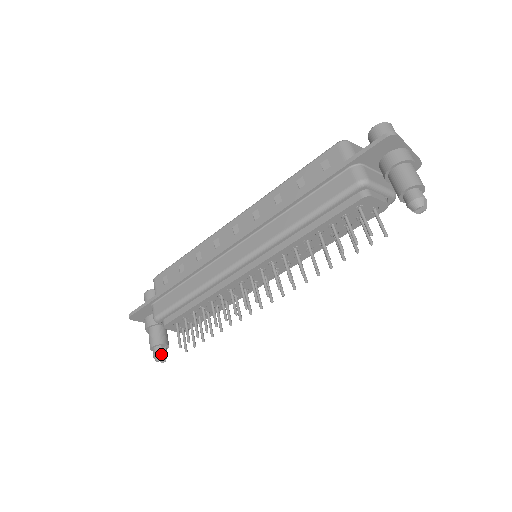
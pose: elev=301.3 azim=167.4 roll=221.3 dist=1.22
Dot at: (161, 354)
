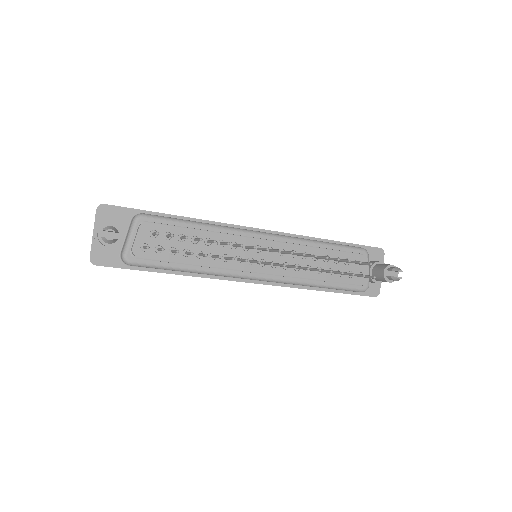
Dot at: occluded
